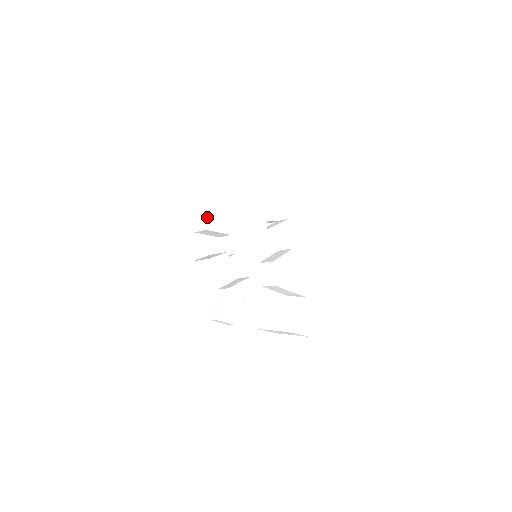
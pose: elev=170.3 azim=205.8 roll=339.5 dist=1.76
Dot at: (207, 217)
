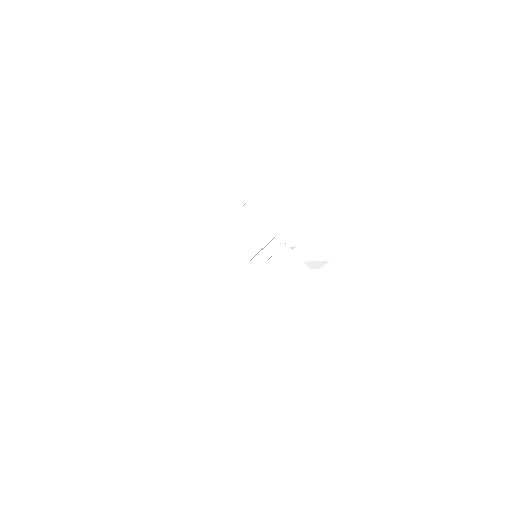
Dot at: (262, 184)
